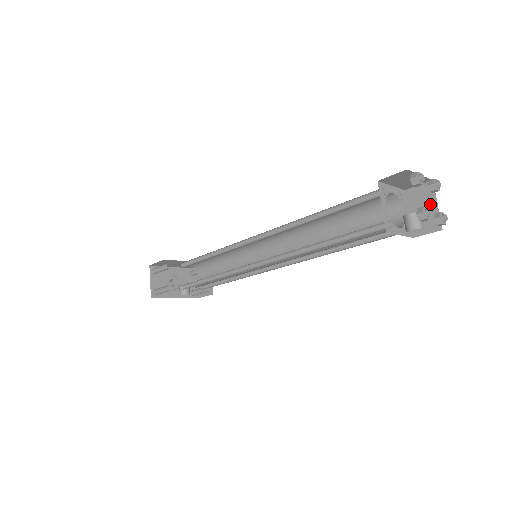
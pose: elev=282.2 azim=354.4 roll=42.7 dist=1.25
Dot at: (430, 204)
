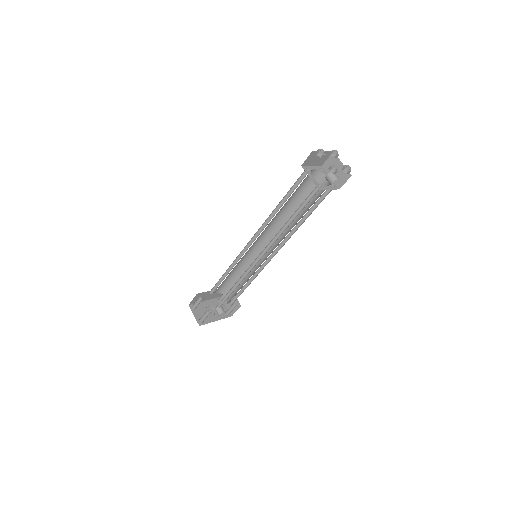
Dot at: (338, 165)
